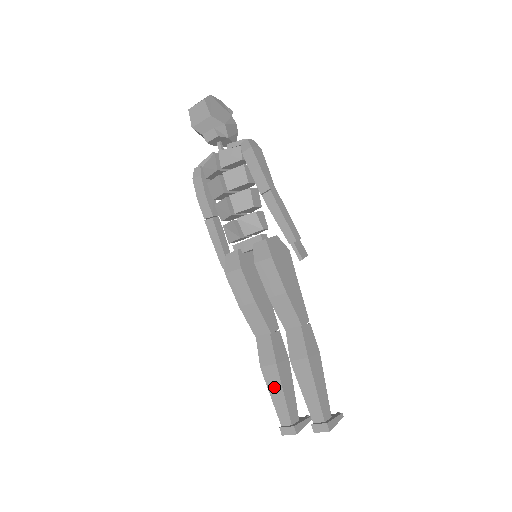
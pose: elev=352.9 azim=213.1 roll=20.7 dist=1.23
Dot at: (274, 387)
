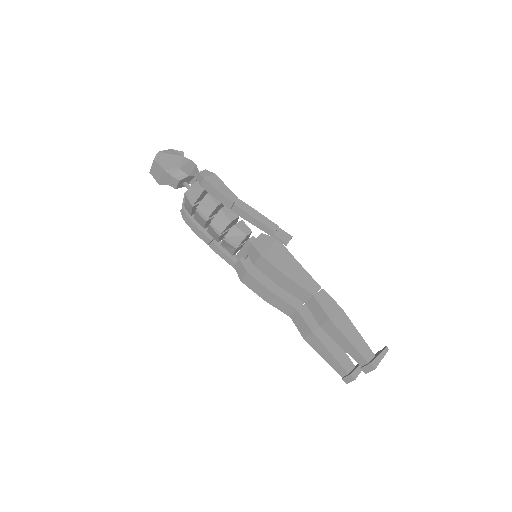
Dot at: (321, 350)
